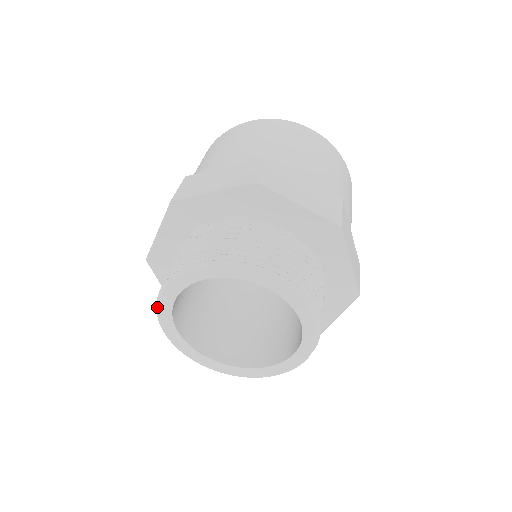
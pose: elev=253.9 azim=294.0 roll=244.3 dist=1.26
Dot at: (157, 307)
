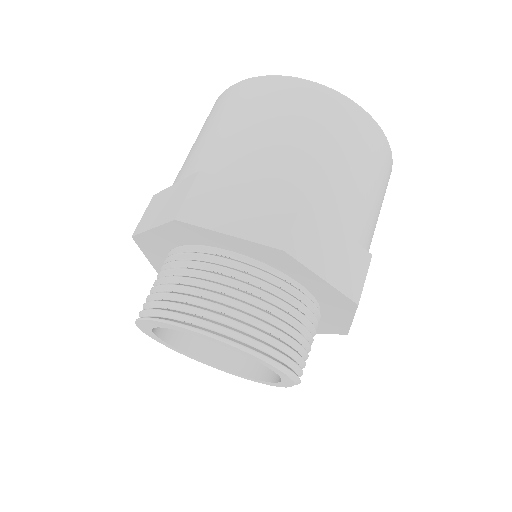
Dot at: (174, 324)
